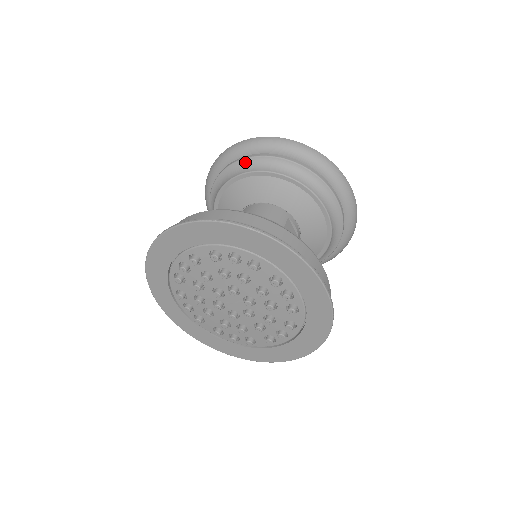
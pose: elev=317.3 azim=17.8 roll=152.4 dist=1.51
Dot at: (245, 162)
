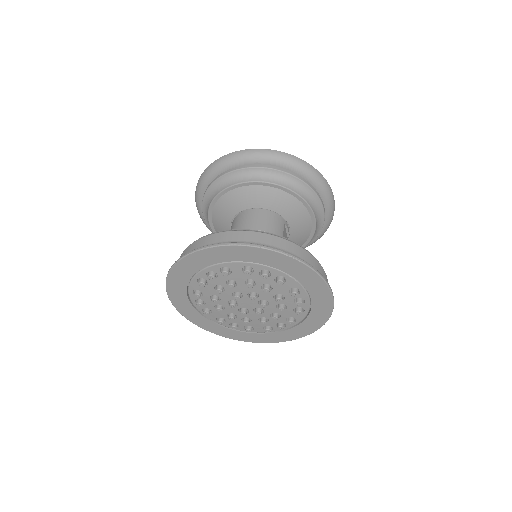
Dot at: (252, 171)
